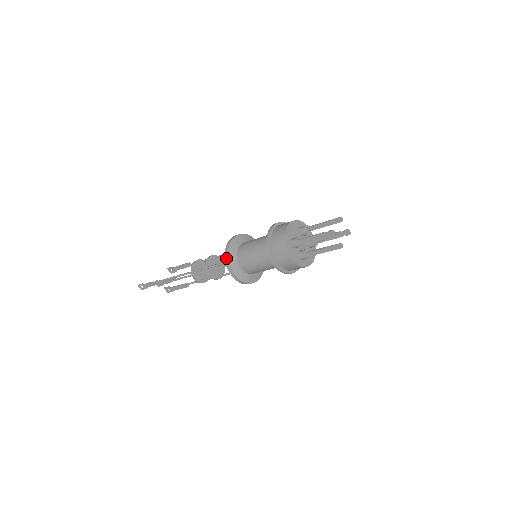
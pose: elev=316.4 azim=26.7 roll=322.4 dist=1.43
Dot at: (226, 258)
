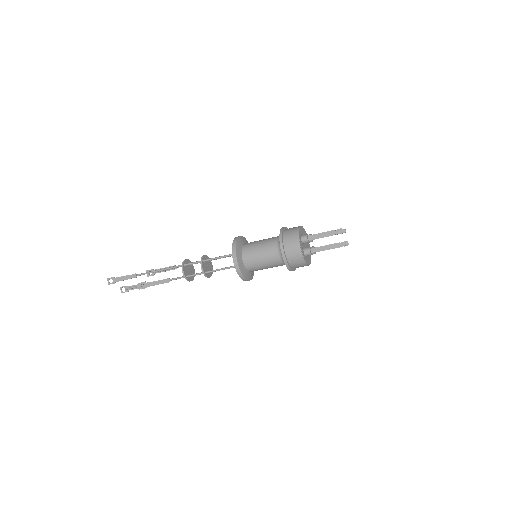
Dot at: (234, 244)
